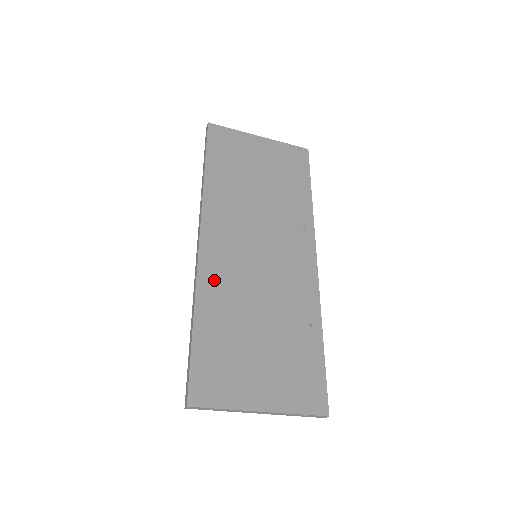
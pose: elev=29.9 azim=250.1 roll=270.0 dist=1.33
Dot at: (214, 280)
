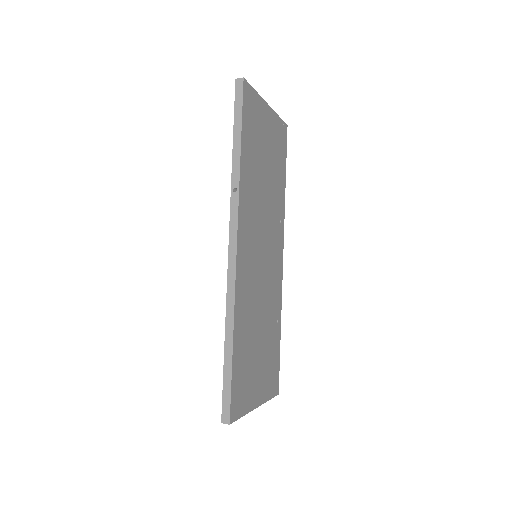
Dot at: (243, 293)
